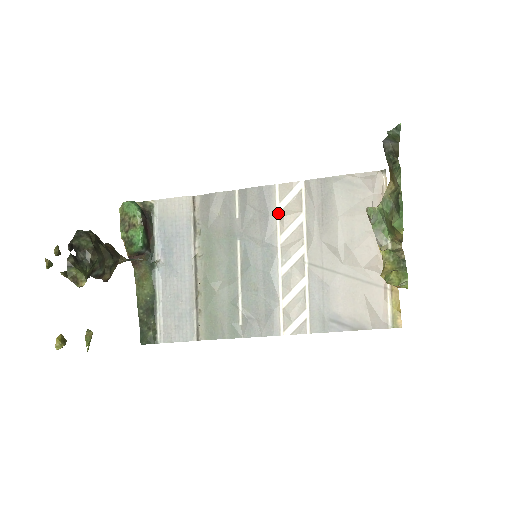
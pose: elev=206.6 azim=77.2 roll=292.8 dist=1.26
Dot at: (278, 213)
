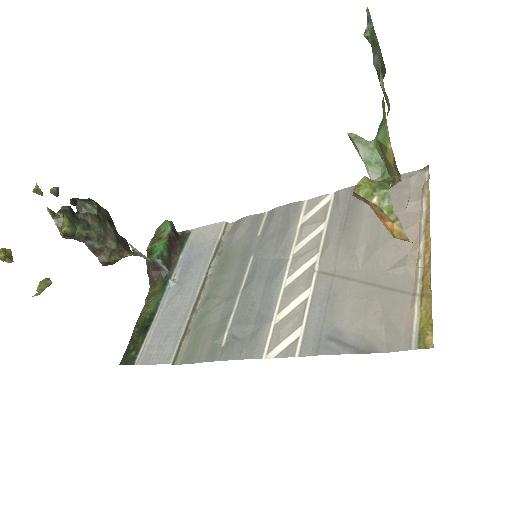
Dot at: (299, 225)
